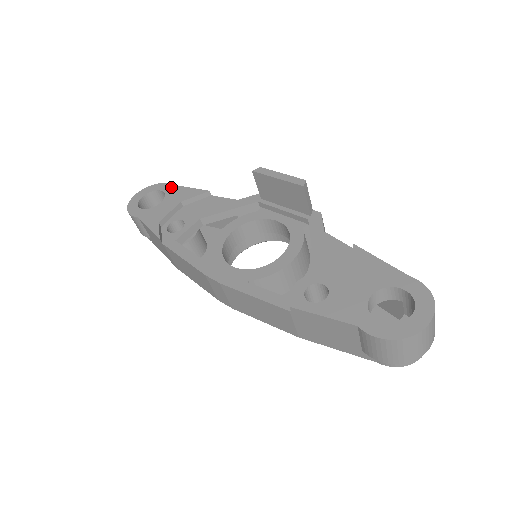
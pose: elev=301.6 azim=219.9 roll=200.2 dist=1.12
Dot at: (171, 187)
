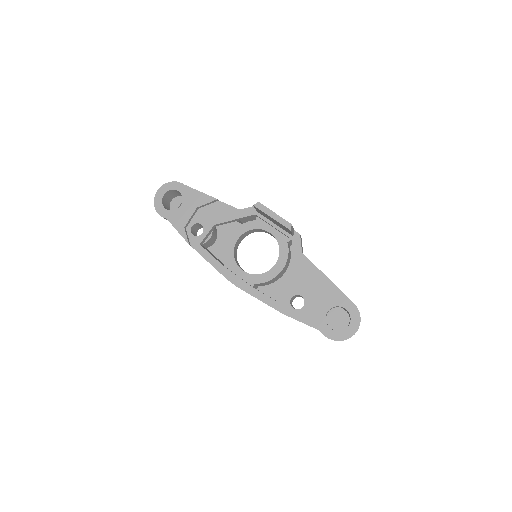
Dot at: (186, 188)
